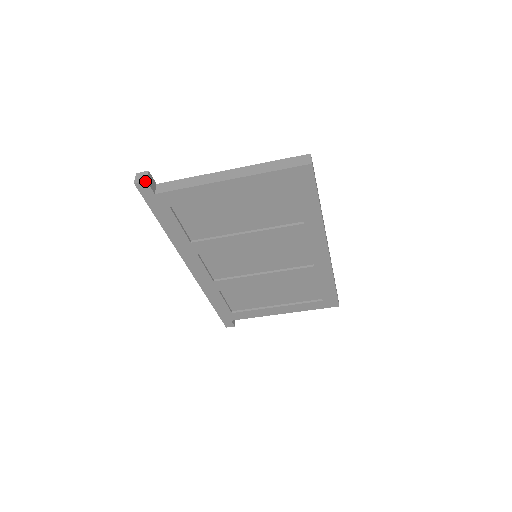
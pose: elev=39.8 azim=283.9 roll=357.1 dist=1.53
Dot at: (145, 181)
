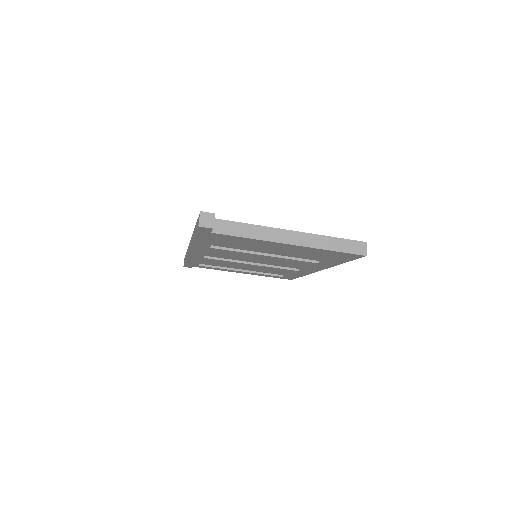
Dot at: (211, 228)
